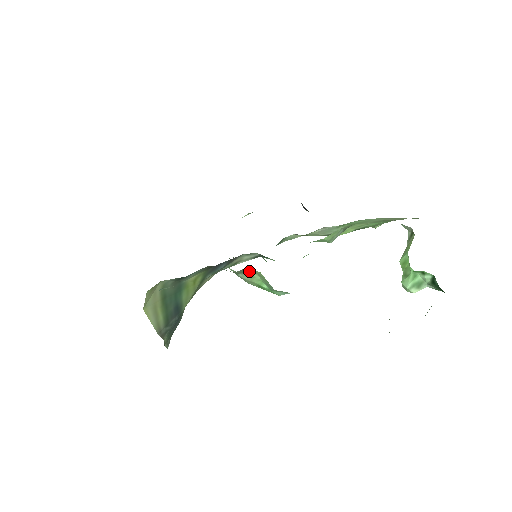
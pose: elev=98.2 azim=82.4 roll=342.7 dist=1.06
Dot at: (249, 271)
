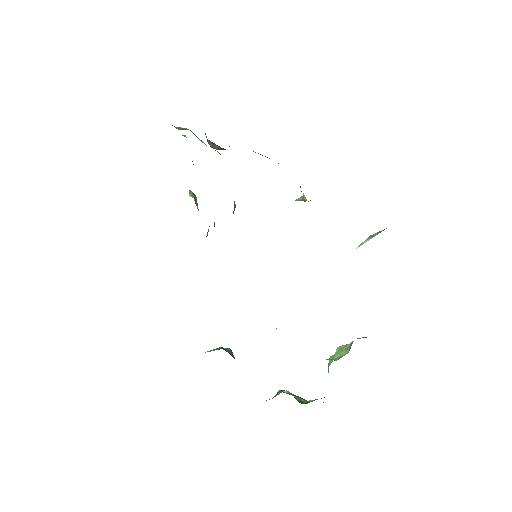
Dot at: occluded
